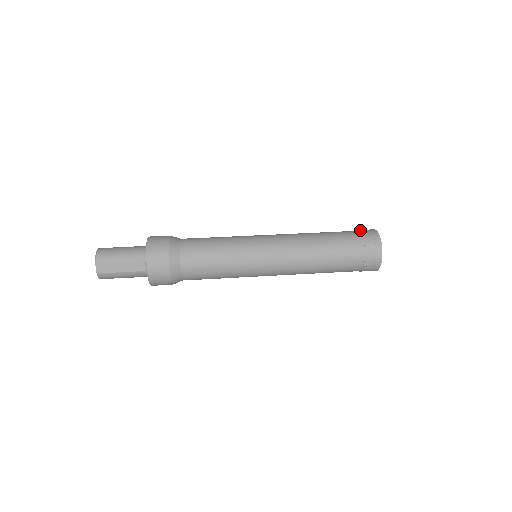
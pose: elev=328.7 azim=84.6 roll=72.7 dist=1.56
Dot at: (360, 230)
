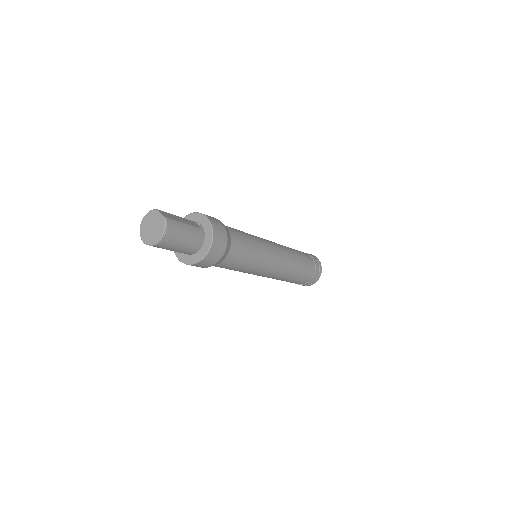
Dot at: occluded
